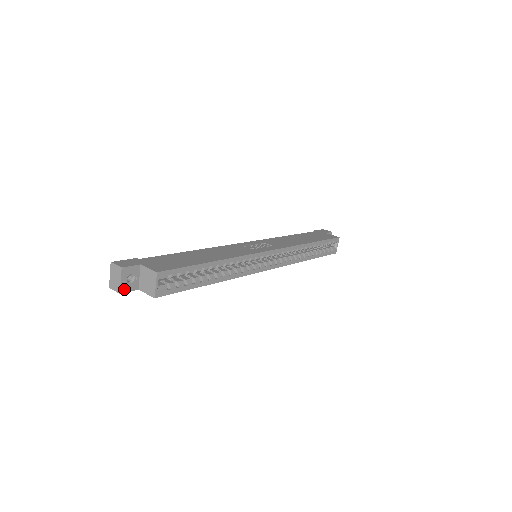
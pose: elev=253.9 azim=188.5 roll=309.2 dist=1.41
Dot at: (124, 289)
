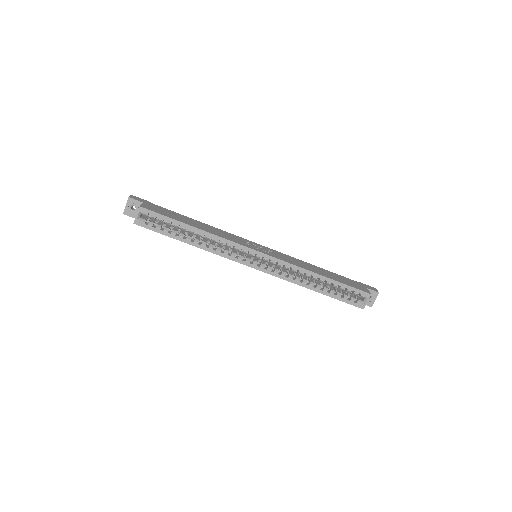
Dot at: (127, 213)
